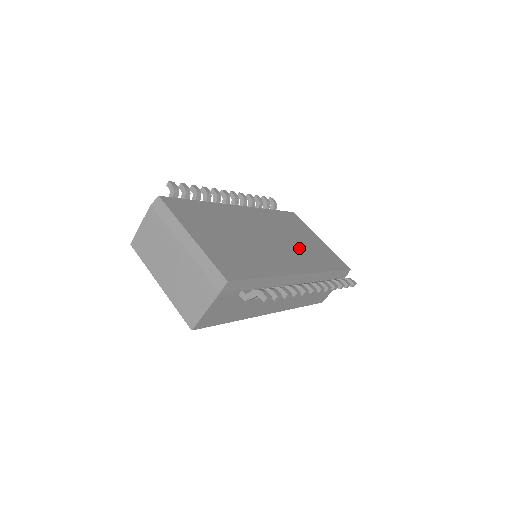
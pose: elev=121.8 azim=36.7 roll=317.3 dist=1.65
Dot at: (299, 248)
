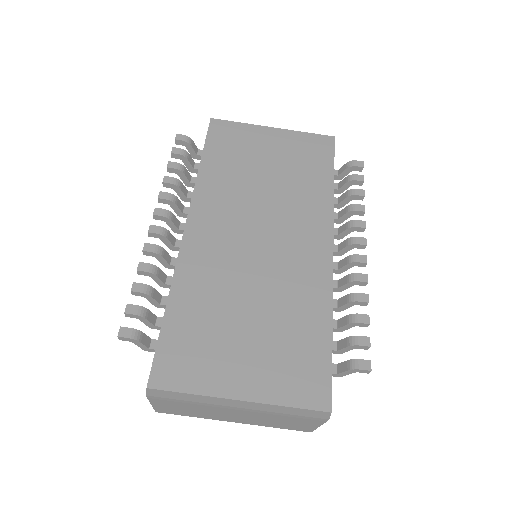
Dot at: (285, 196)
